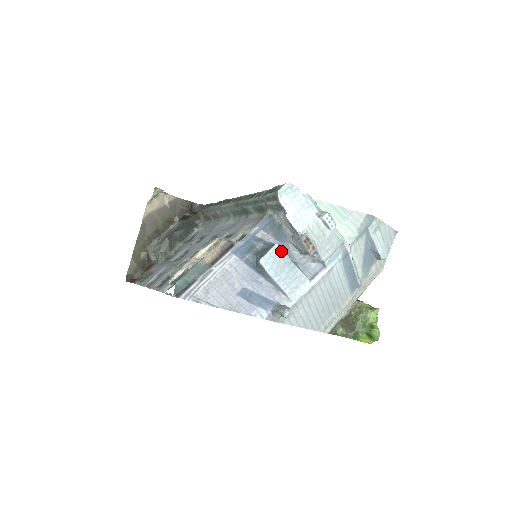
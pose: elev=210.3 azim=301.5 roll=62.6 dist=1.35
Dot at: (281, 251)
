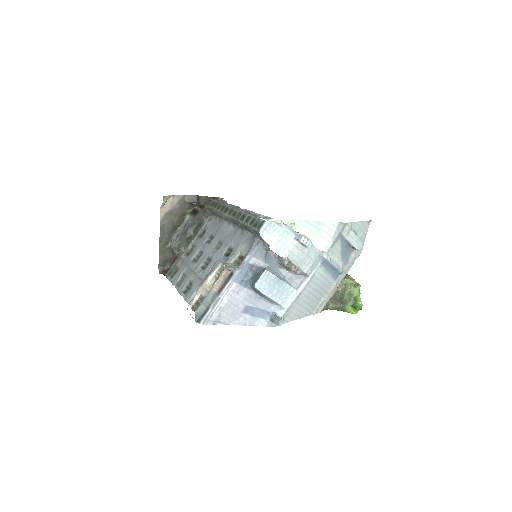
Dot at: (270, 274)
